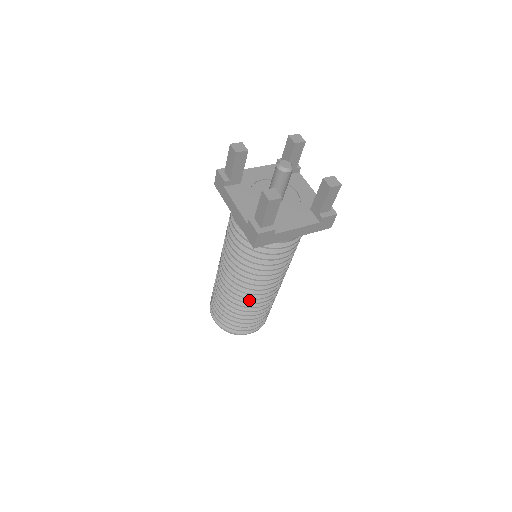
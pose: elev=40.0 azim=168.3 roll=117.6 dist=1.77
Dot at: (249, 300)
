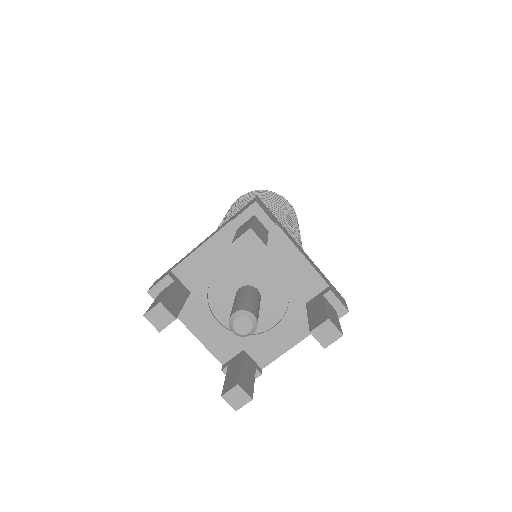
Dot at: occluded
